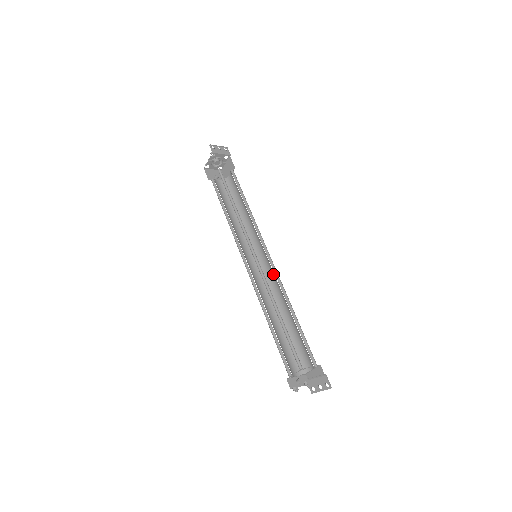
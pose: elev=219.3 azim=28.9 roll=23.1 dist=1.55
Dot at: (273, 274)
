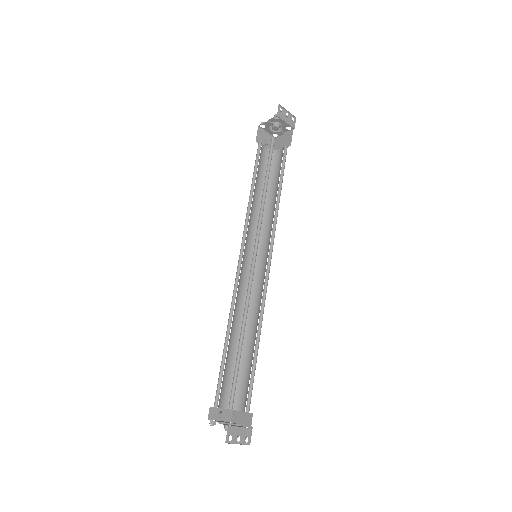
Dot at: (262, 286)
